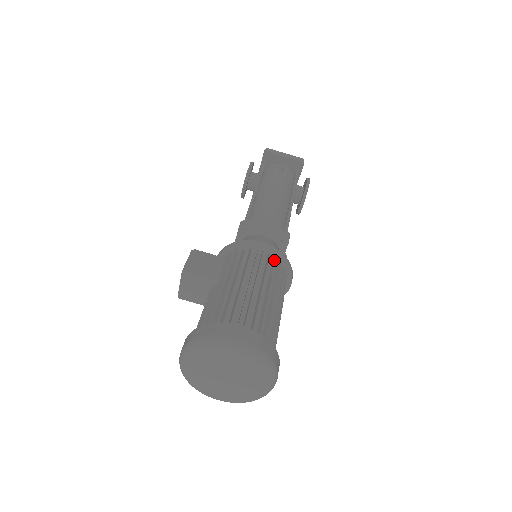
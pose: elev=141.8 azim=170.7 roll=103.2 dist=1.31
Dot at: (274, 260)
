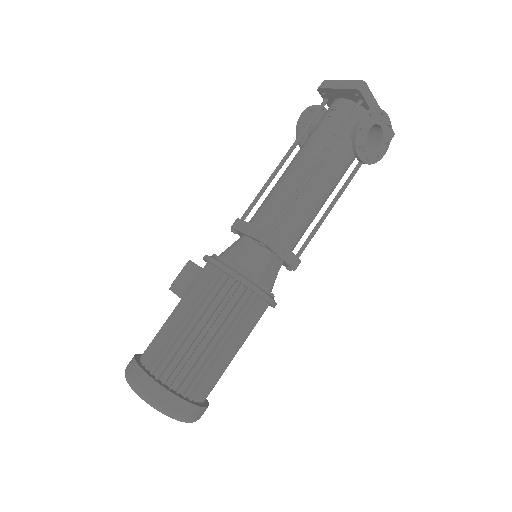
Dot at: (225, 278)
